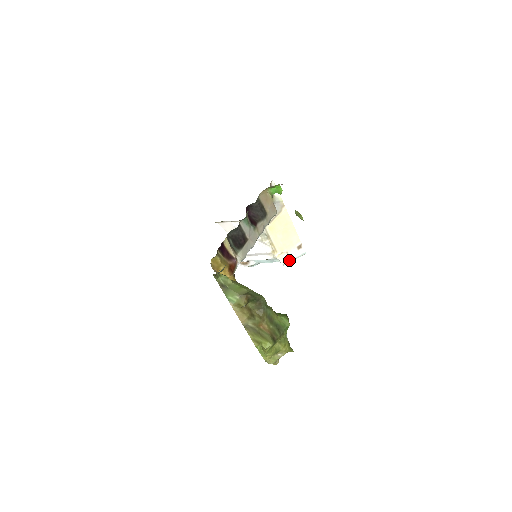
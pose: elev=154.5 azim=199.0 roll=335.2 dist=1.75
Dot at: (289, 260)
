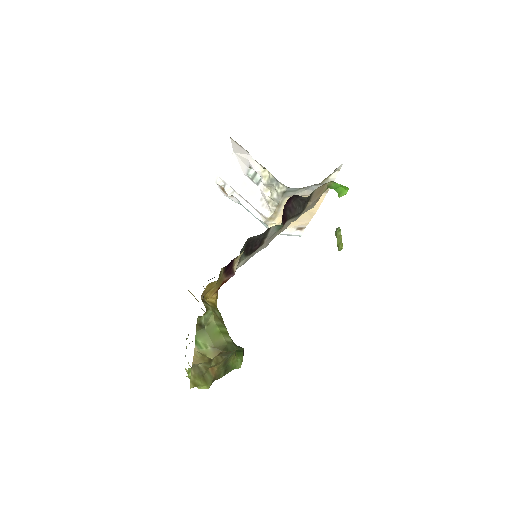
Dot at: occluded
